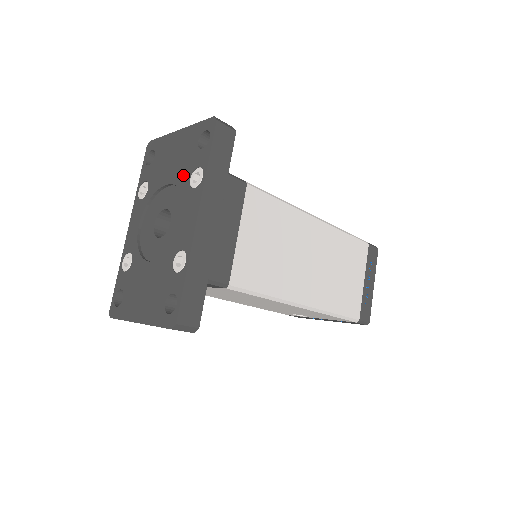
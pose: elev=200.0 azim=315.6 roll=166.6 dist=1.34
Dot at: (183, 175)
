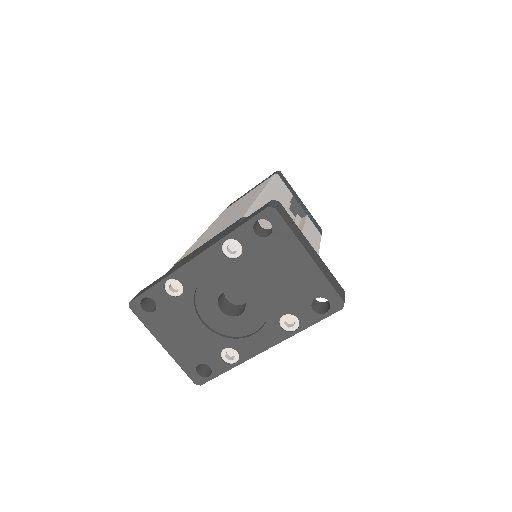
Dot at: (281, 304)
